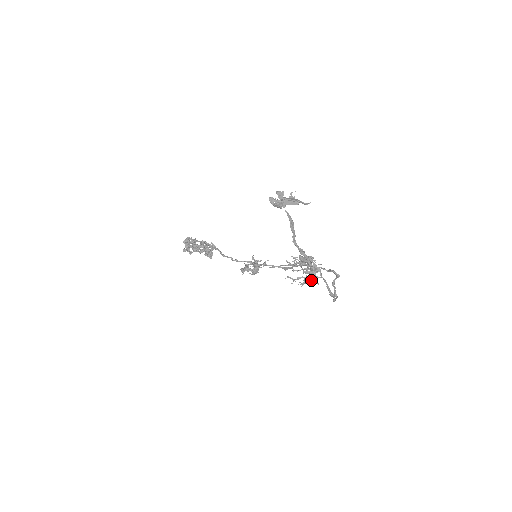
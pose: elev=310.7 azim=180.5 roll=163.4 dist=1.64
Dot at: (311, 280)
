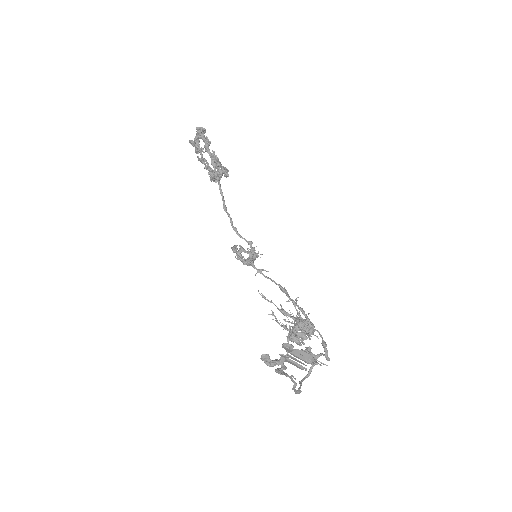
Dot at: (294, 341)
